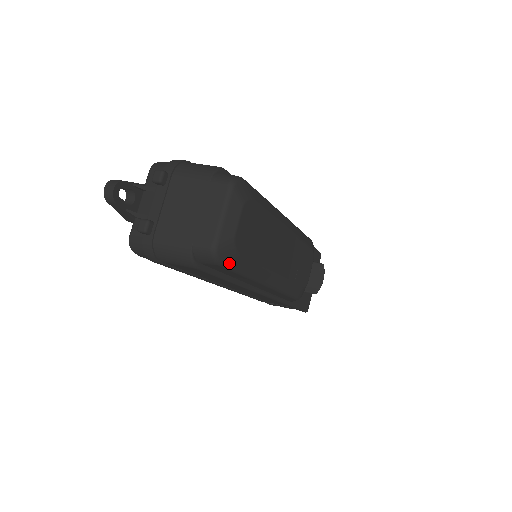
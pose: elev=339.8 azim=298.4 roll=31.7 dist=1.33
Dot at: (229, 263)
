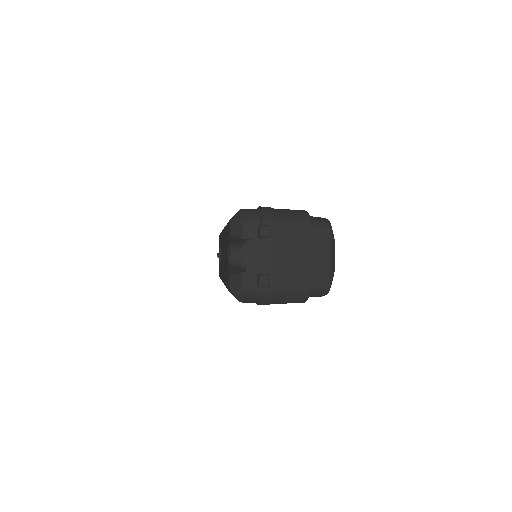
Dot at: occluded
